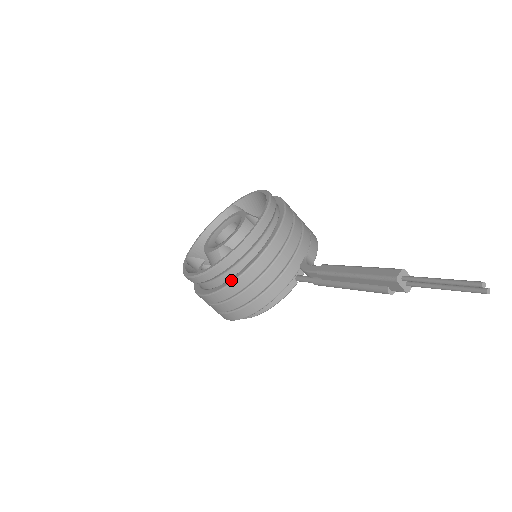
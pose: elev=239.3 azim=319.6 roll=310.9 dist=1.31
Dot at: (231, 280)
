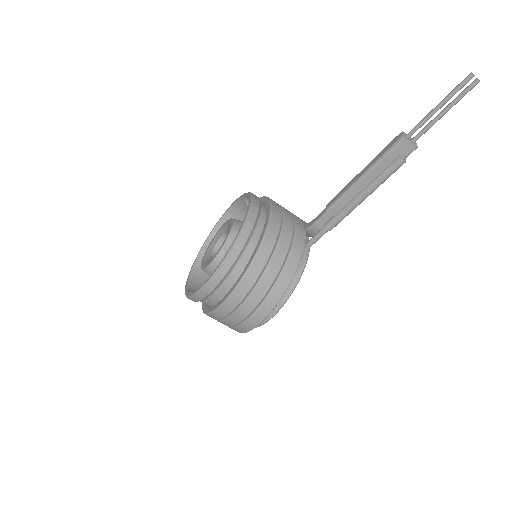
Dot at: (252, 256)
